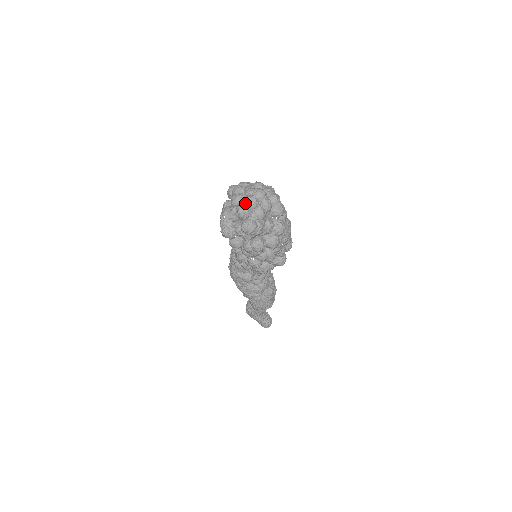
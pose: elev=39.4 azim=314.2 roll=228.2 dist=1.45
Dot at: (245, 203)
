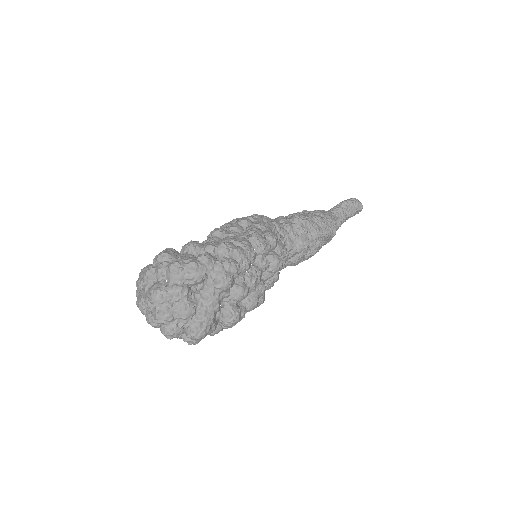
Dot at: (160, 324)
